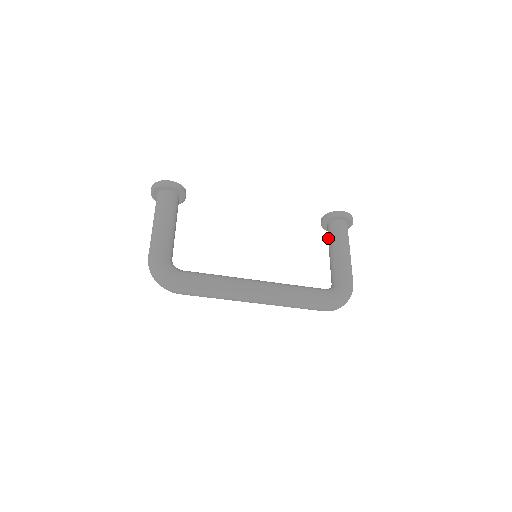
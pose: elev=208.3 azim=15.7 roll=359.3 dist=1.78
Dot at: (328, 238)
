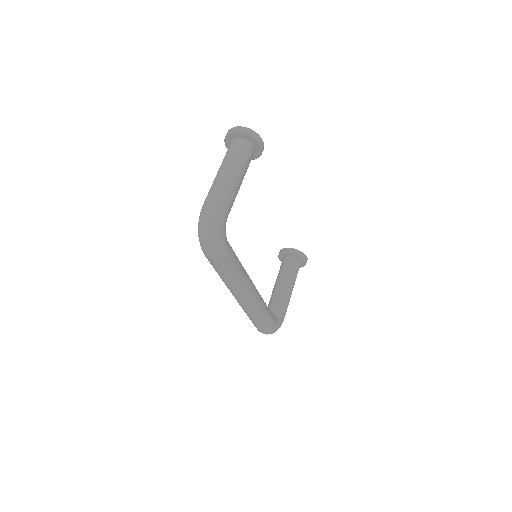
Dot at: (284, 268)
